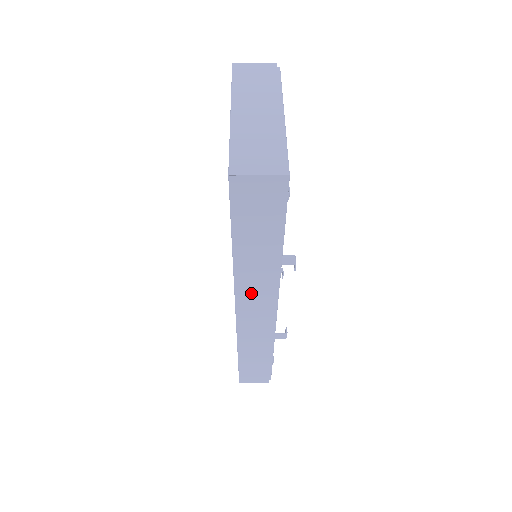
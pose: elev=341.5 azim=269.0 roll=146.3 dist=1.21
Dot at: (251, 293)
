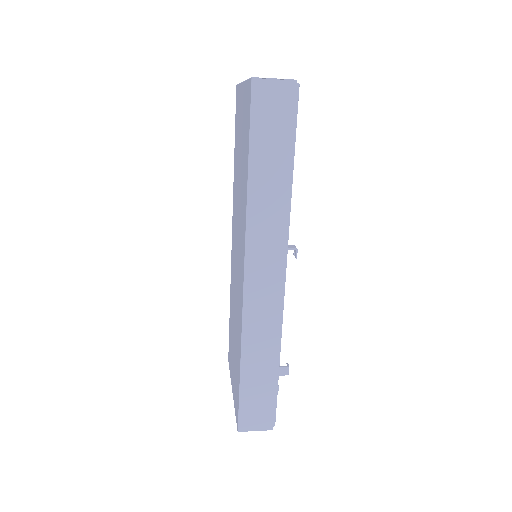
Dot at: (261, 243)
